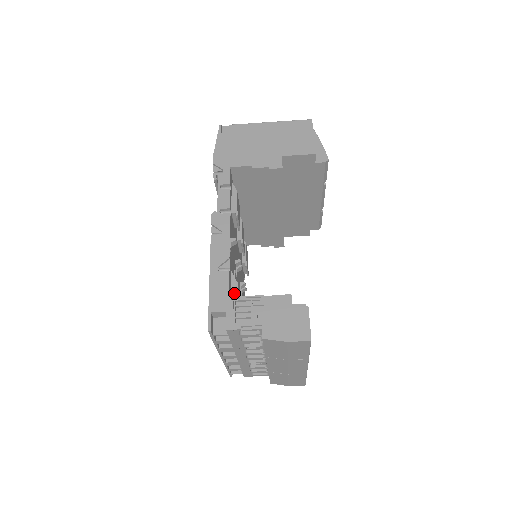
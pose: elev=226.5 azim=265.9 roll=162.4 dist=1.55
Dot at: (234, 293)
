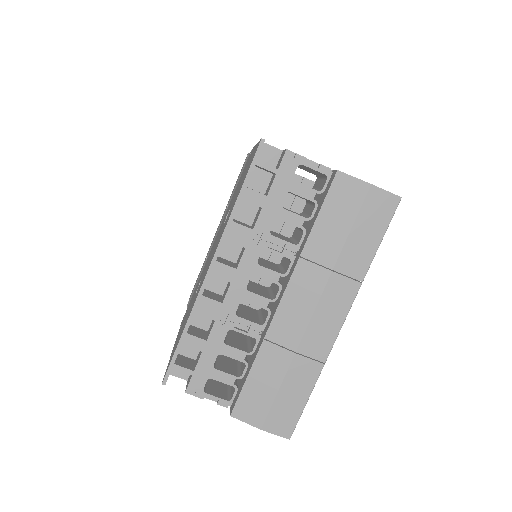
Dot at: occluded
